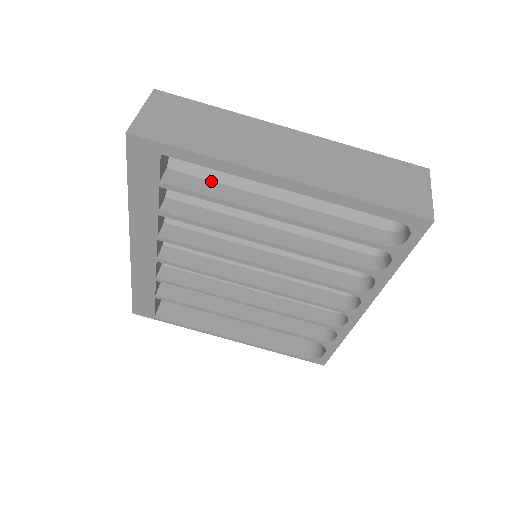
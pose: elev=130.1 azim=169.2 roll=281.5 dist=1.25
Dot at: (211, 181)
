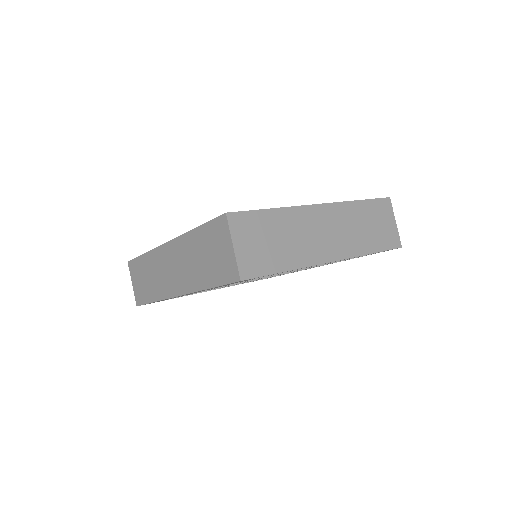
Dot at: occluded
